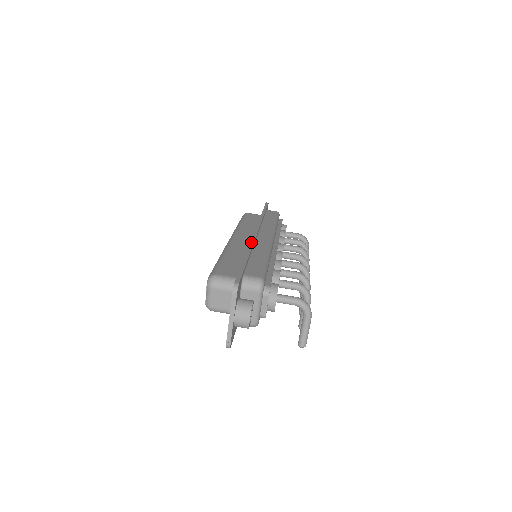
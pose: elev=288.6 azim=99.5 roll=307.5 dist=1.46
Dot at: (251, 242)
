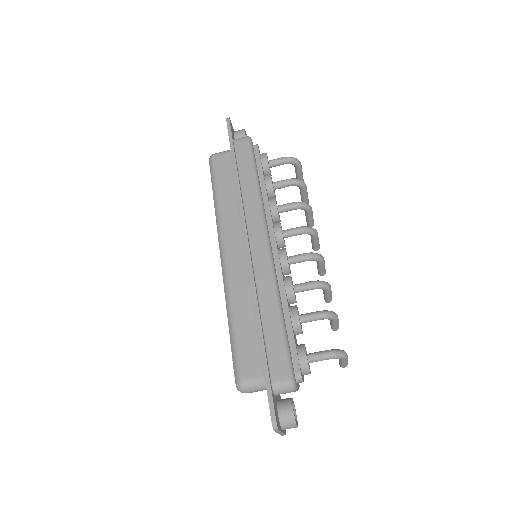
Dot at: (252, 289)
